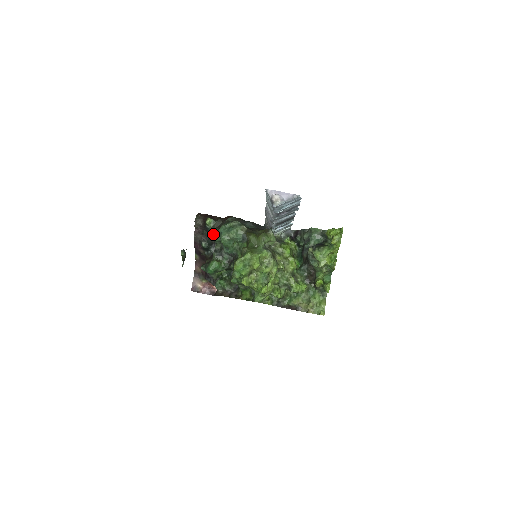
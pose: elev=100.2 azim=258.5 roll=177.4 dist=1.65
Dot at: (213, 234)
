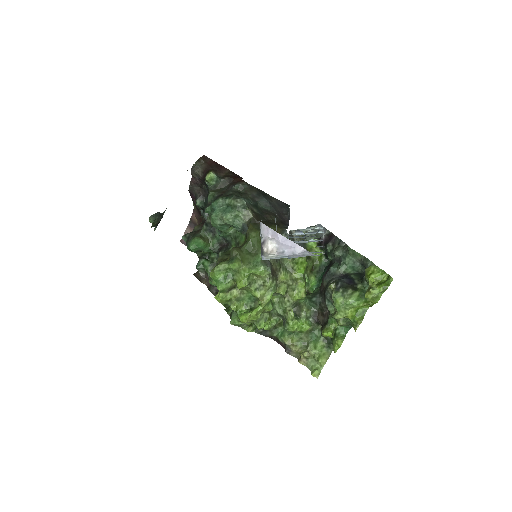
Dot at: (209, 200)
